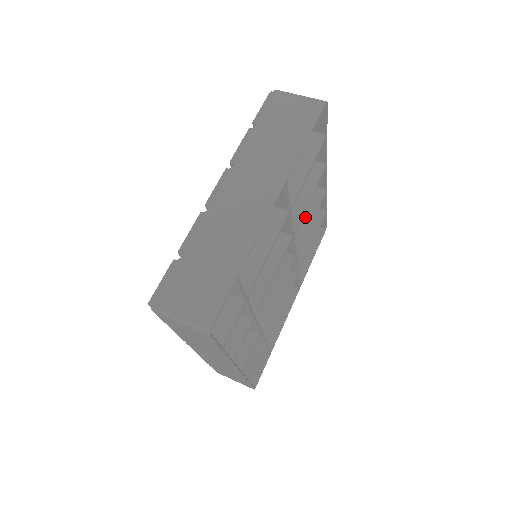
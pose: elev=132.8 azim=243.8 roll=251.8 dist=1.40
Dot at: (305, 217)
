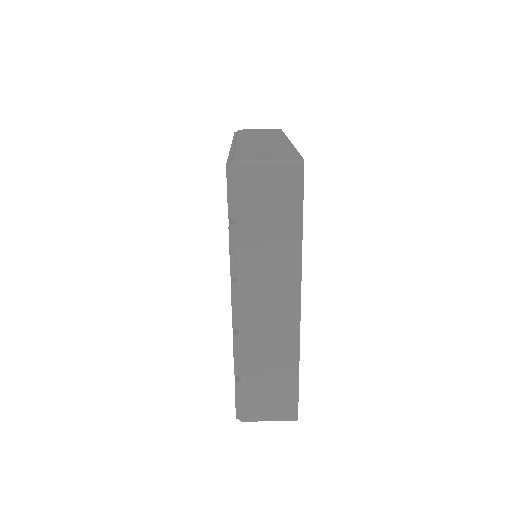
Dot at: occluded
